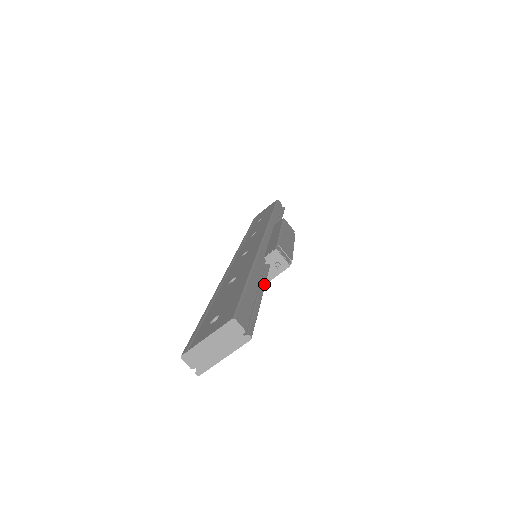
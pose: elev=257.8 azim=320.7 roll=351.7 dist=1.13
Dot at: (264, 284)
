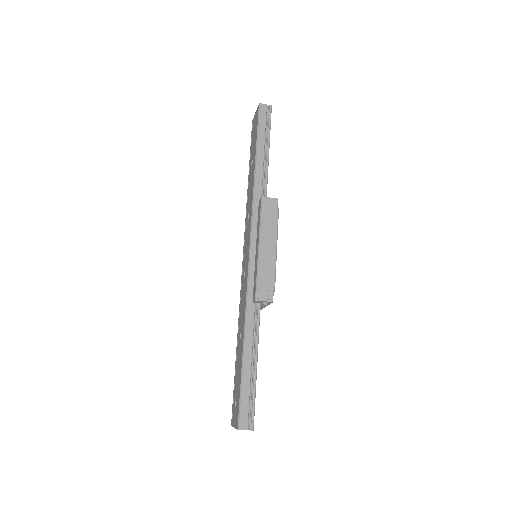
Dot at: (257, 347)
